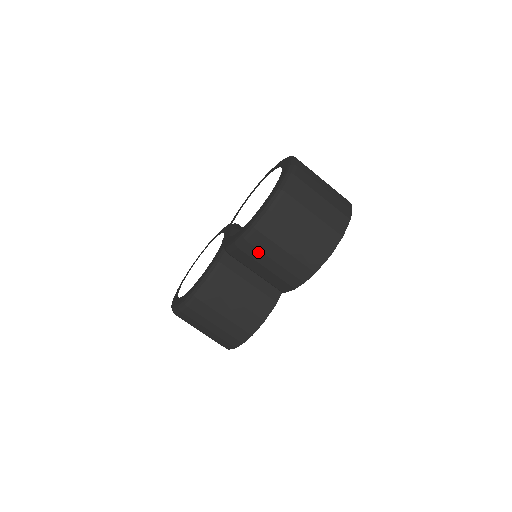
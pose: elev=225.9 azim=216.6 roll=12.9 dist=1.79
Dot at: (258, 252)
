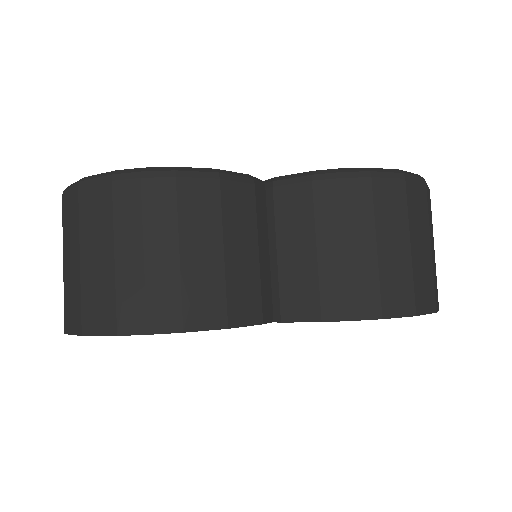
Dot at: (337, 211)
